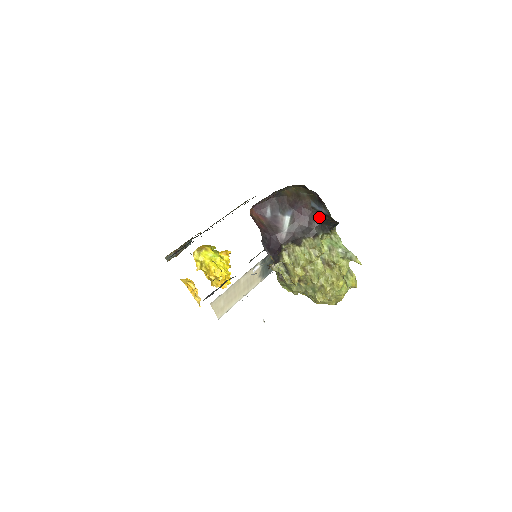
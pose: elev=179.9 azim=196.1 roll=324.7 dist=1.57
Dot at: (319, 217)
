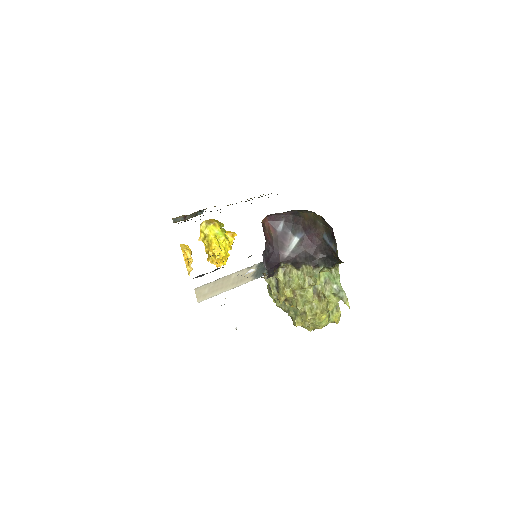
Dot at: (326, 250)
